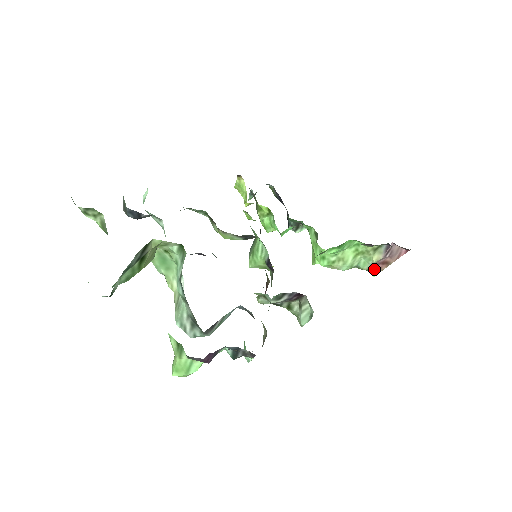
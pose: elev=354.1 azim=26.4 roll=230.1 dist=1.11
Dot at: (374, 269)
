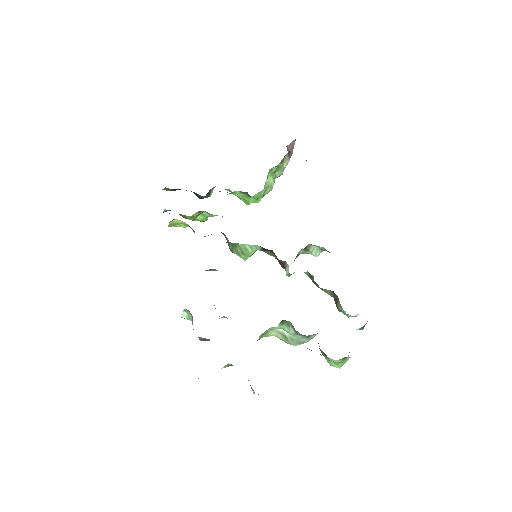
Dot at: occluded
